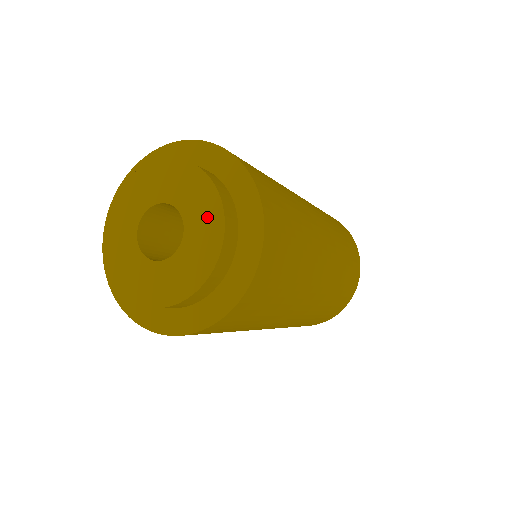
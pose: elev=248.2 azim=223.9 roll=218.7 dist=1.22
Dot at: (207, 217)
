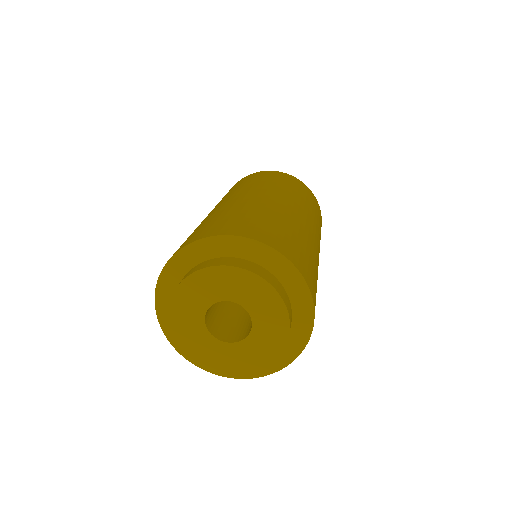
Dot at: (262, 297)
